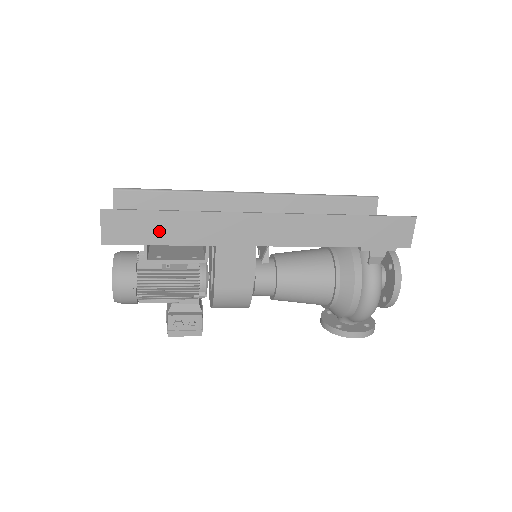
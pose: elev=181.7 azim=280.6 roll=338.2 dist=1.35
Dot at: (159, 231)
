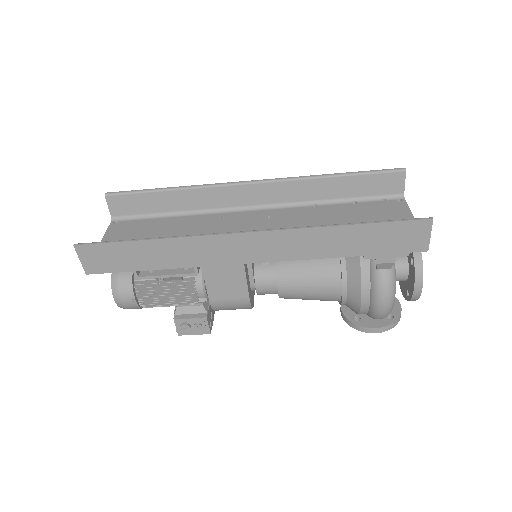
Dot at: (136, 259)
